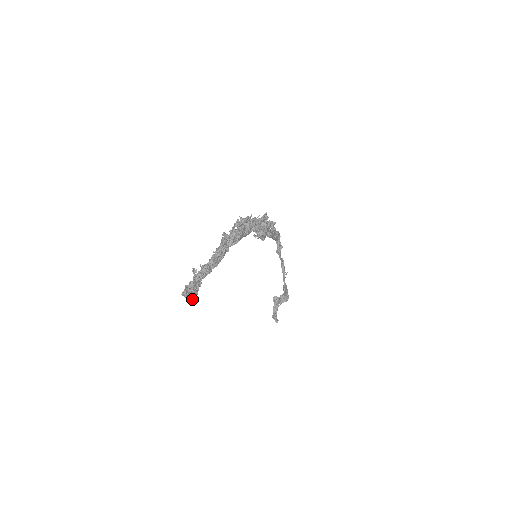
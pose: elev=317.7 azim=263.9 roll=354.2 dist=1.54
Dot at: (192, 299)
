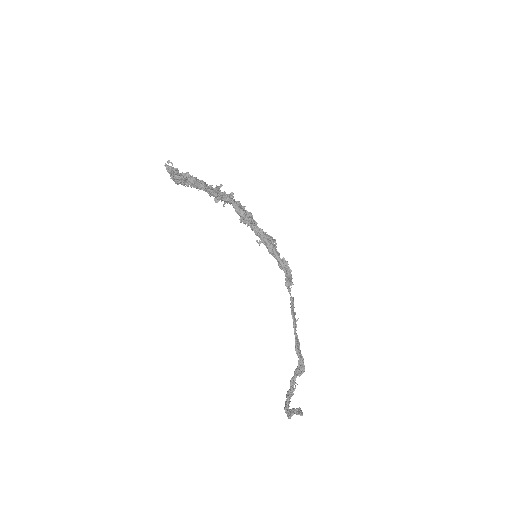
Dot at: (171, 169)
